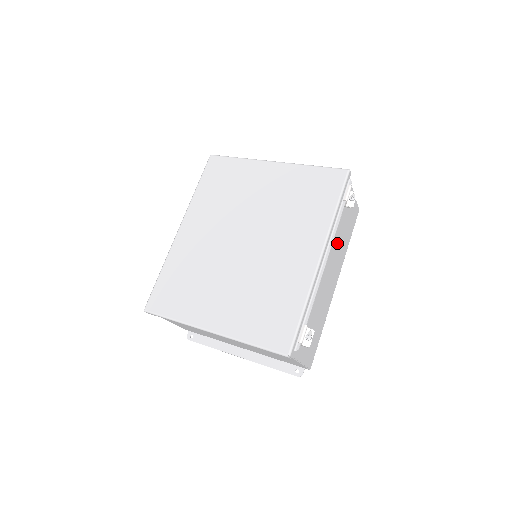
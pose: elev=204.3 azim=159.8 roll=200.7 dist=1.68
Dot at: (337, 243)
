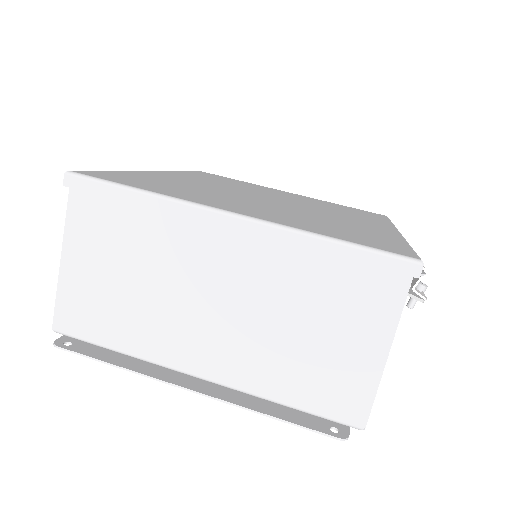
Dot at: occluded
